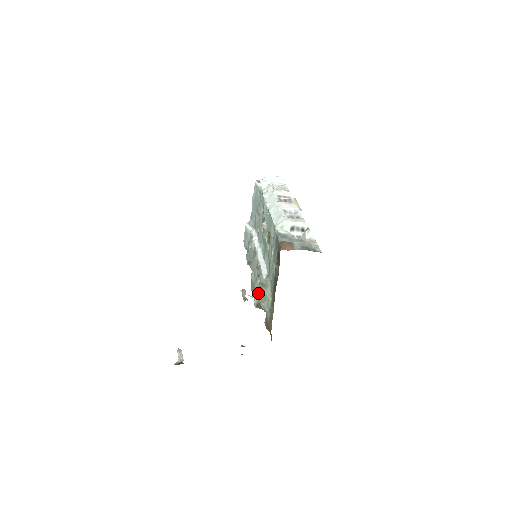
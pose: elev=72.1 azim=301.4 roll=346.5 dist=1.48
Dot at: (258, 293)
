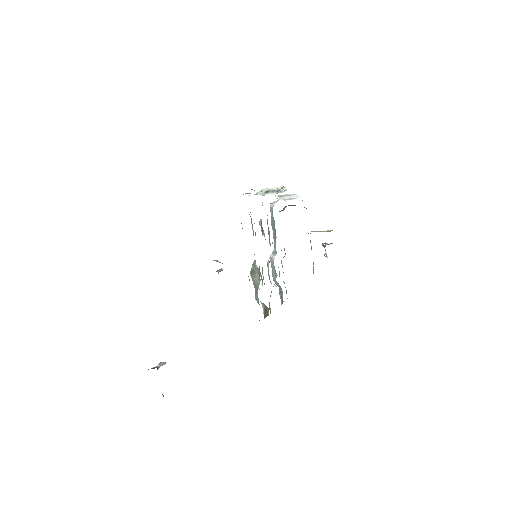
Dot at: occluded
